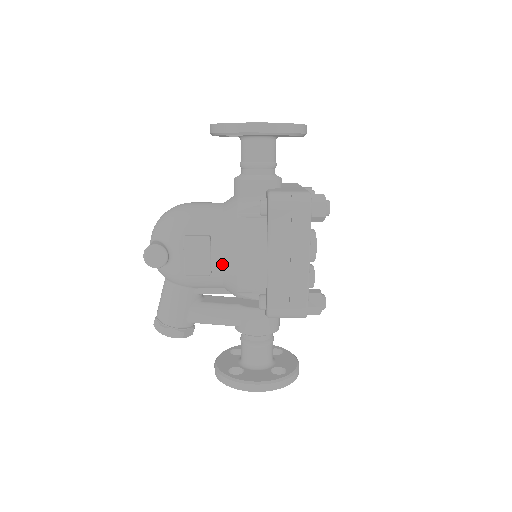
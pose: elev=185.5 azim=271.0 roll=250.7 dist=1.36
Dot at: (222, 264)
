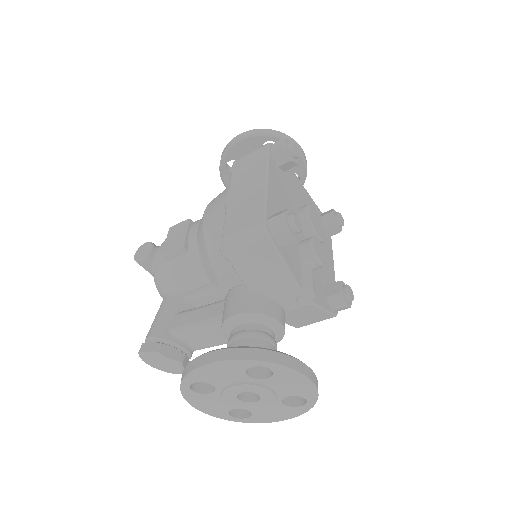
Dot at: (197, 237)
